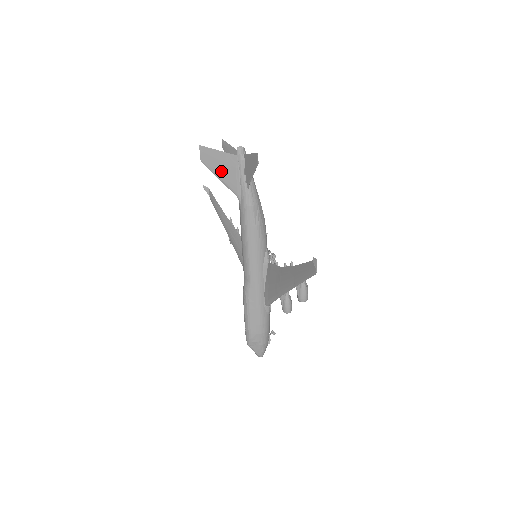
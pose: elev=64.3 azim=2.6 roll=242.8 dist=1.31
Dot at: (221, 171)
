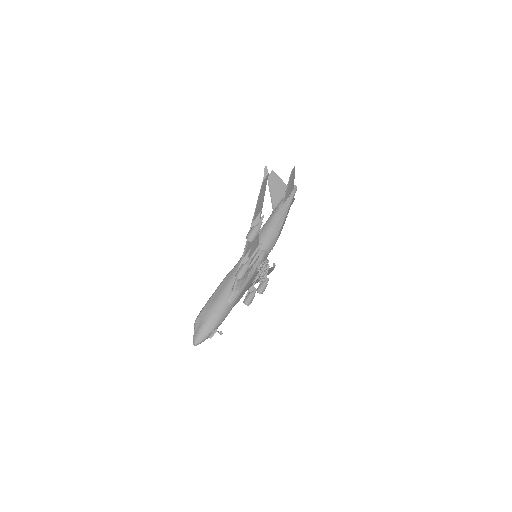
Dot at: (274, 189)
